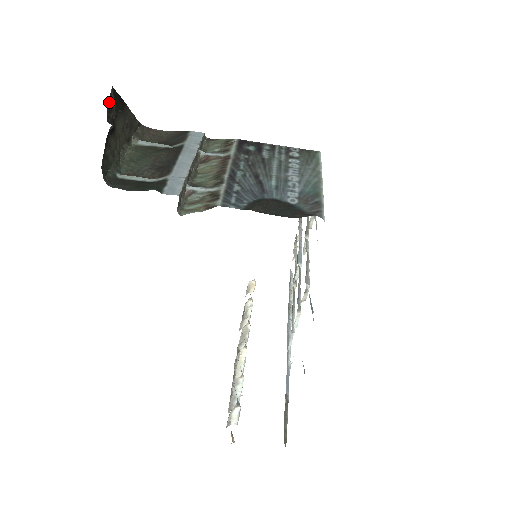
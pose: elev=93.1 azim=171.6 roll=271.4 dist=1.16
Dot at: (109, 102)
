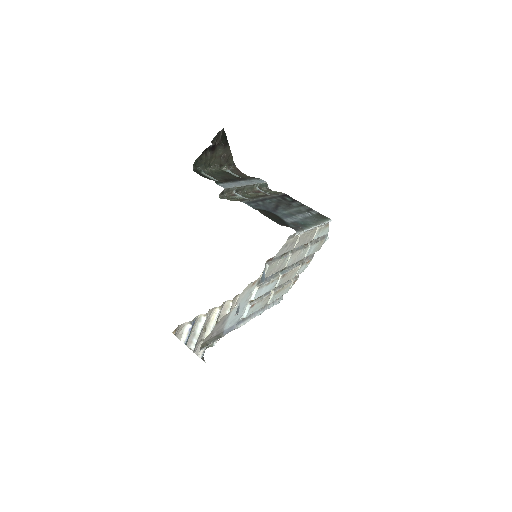
Dot at: (218, 134)
